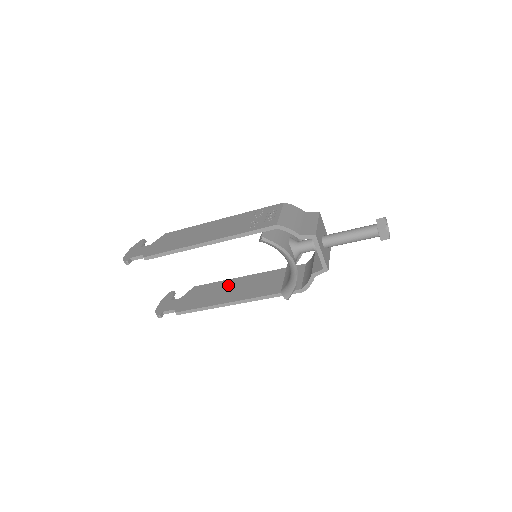
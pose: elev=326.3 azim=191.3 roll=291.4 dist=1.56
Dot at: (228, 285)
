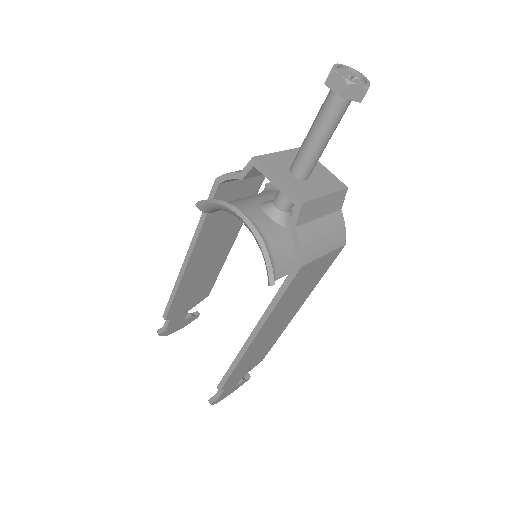
Dot at: occluded
